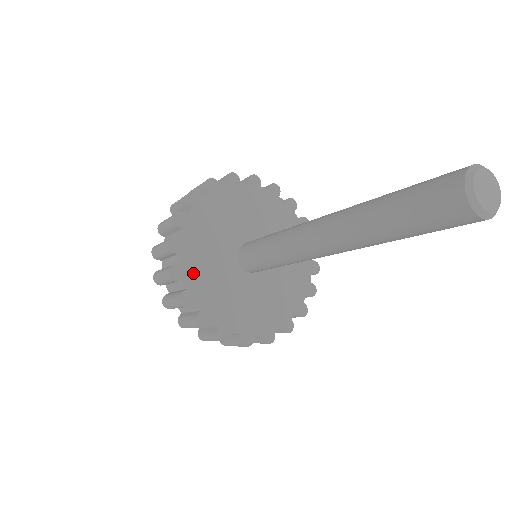
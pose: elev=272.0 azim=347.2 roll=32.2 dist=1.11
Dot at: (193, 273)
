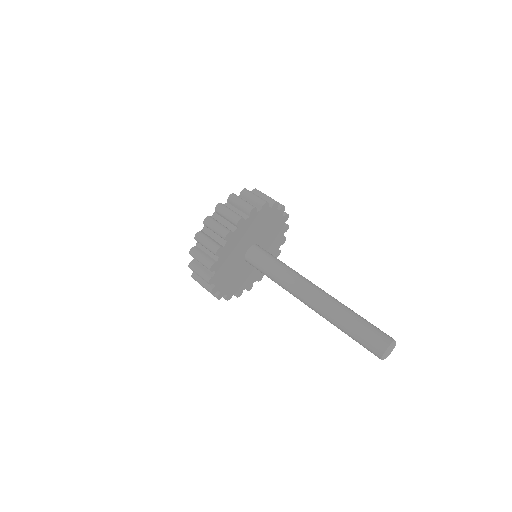
Dot at: (220, 276)
